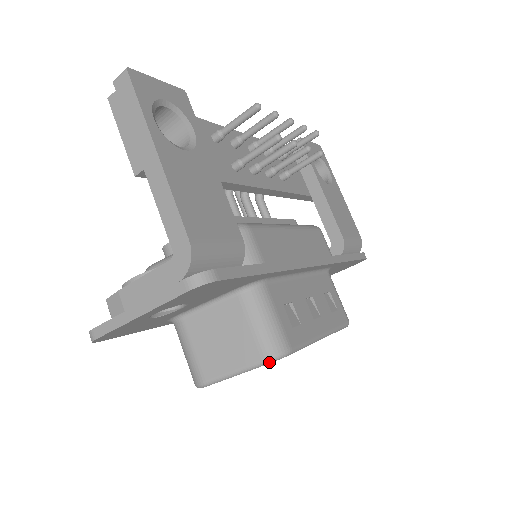
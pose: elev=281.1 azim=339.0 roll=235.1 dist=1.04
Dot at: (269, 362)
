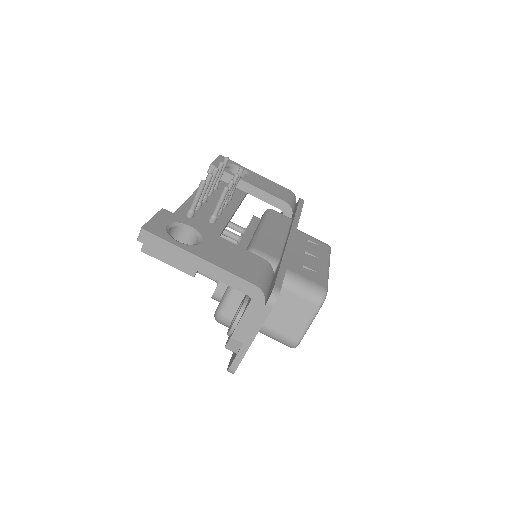
Dot at: (322, 304)
